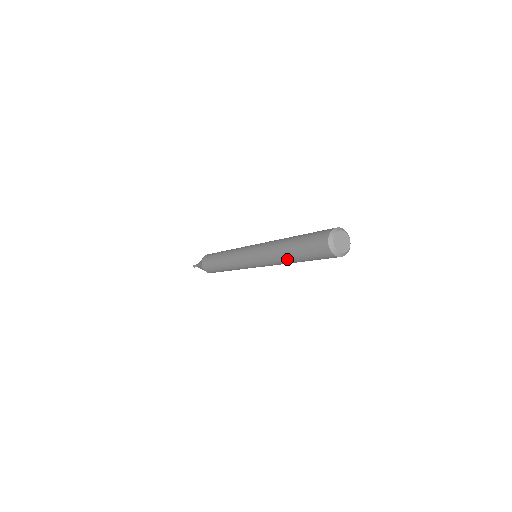
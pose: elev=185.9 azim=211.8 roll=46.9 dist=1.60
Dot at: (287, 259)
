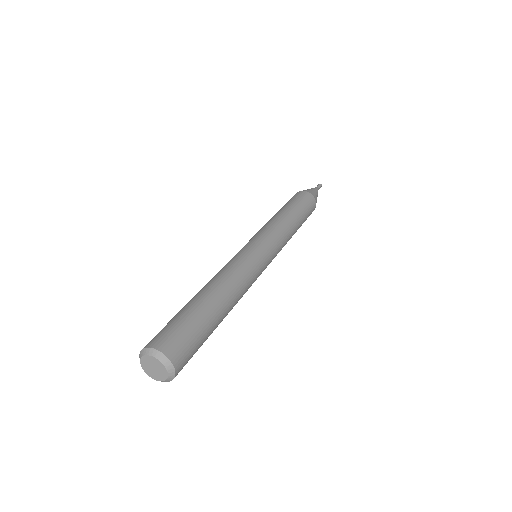
Dot at: occluded
